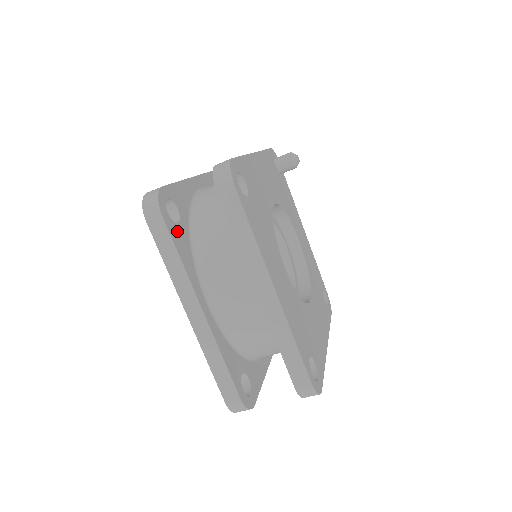
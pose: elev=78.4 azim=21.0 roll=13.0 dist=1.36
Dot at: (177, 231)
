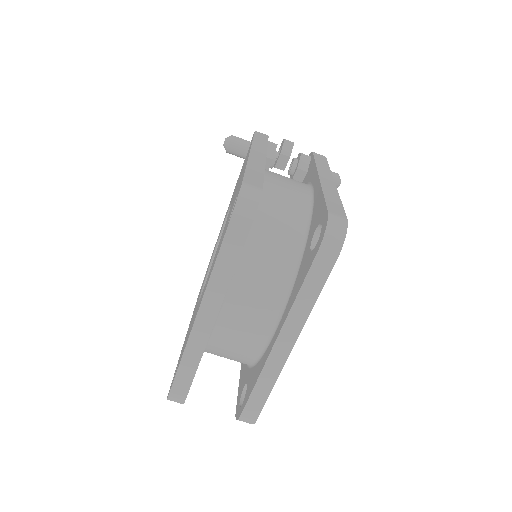
Dot at: occluded
